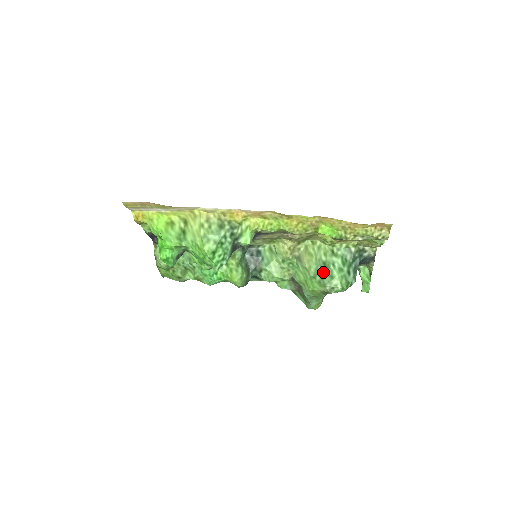
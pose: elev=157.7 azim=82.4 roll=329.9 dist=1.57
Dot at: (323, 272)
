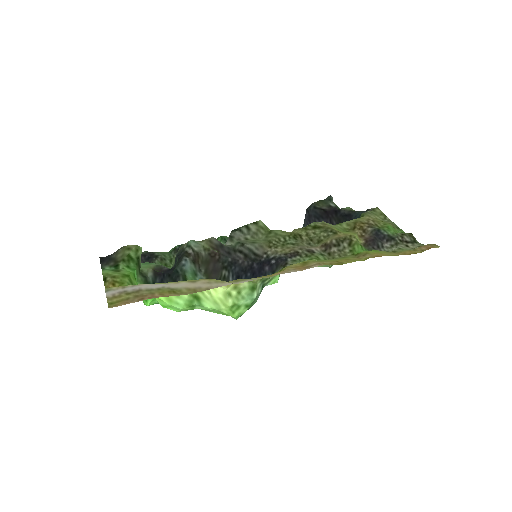
Dot at: occluded
